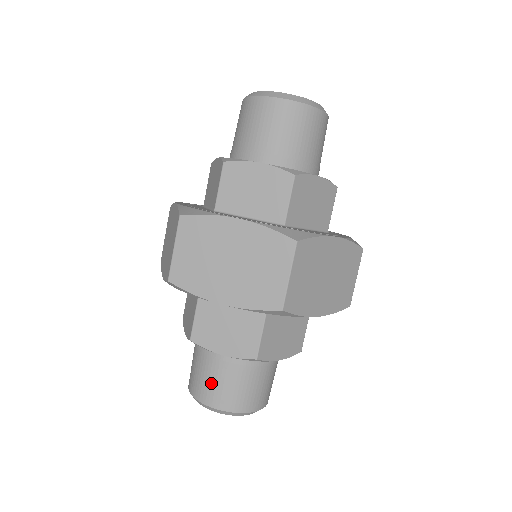
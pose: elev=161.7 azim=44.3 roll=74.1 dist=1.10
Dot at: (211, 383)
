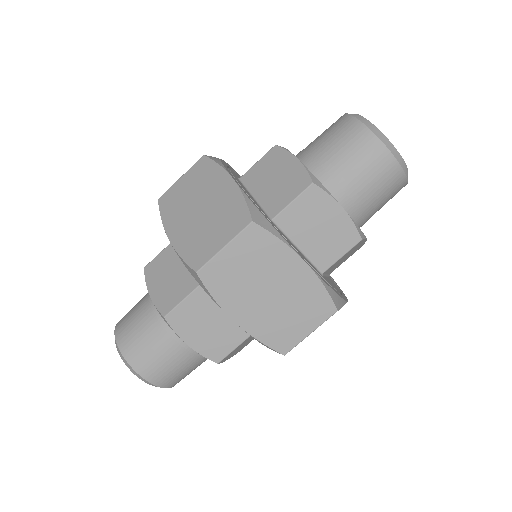
Dot at: (153, 355)
